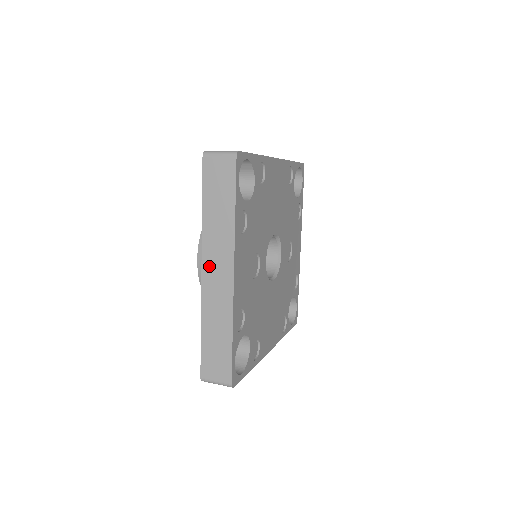
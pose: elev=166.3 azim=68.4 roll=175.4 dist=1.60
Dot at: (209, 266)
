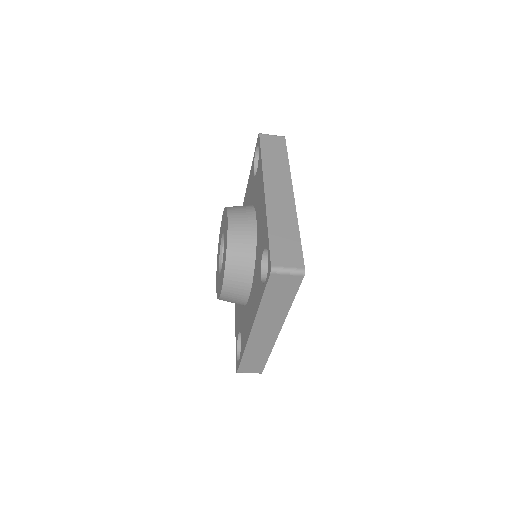
Dot at: (271, 188)
